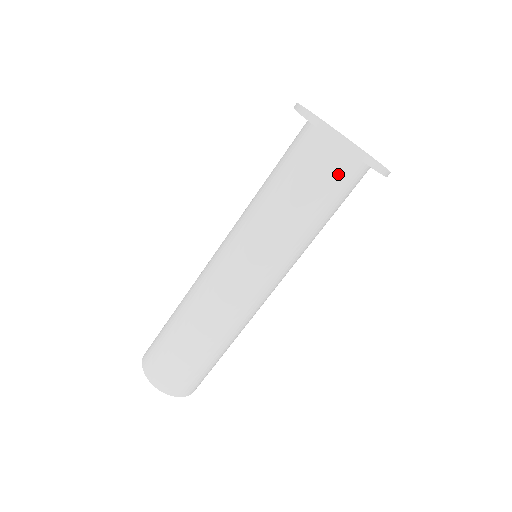
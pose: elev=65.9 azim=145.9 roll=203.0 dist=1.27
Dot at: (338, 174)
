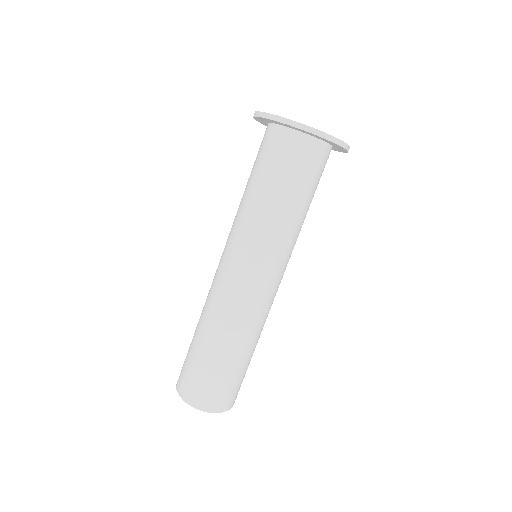
Dot at: (273, 145)
